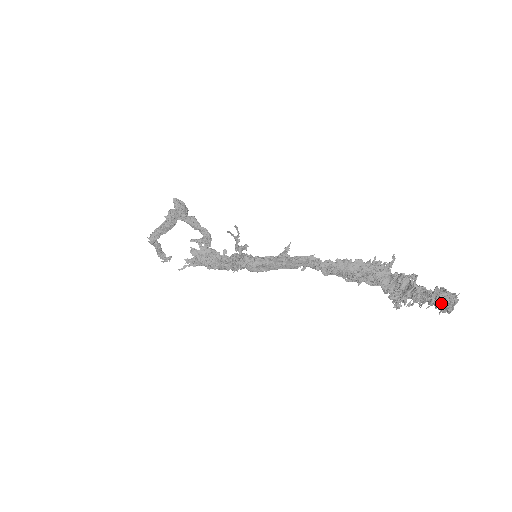
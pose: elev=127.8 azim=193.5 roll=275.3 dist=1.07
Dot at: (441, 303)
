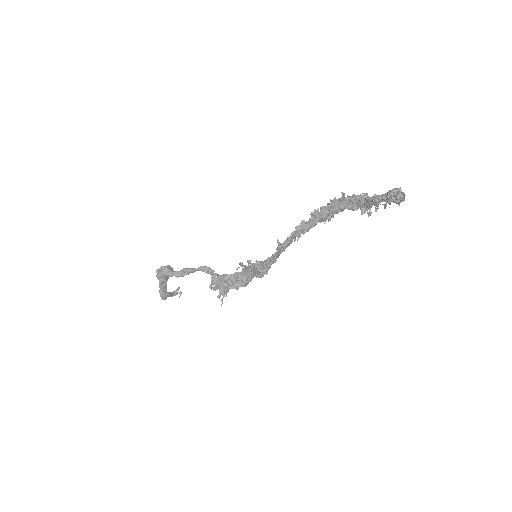
Dot at: (397, 202)
